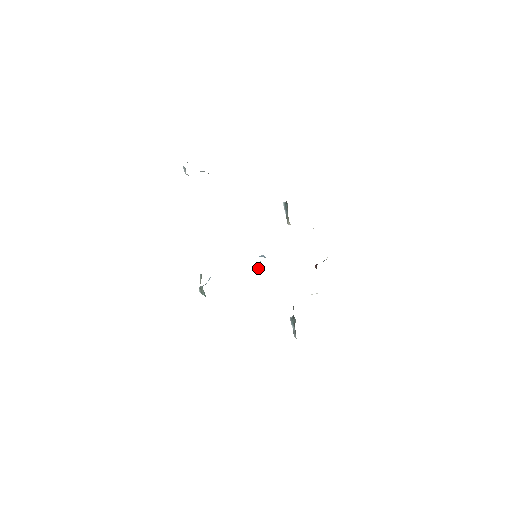
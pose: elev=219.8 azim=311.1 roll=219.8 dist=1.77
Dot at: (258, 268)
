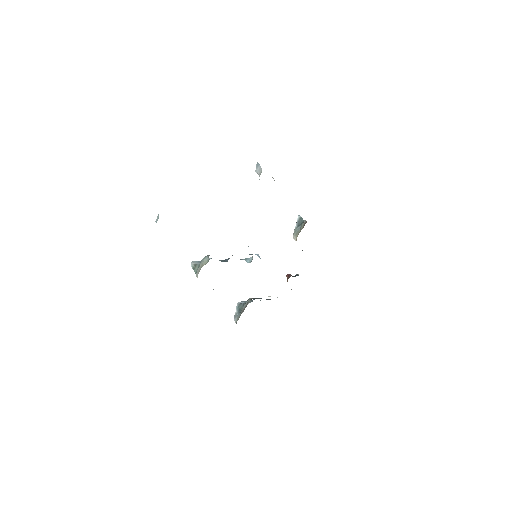
Dot at: (245, 260)
